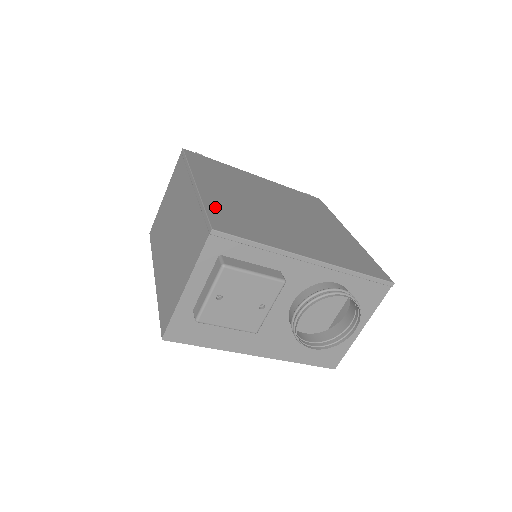
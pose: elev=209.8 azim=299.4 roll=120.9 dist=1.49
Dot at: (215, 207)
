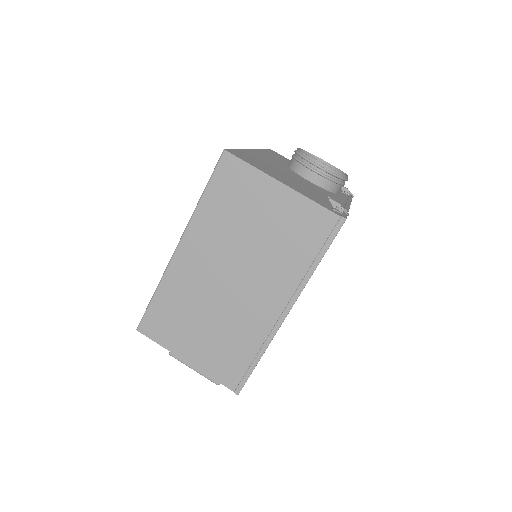
Dot at: occluded
